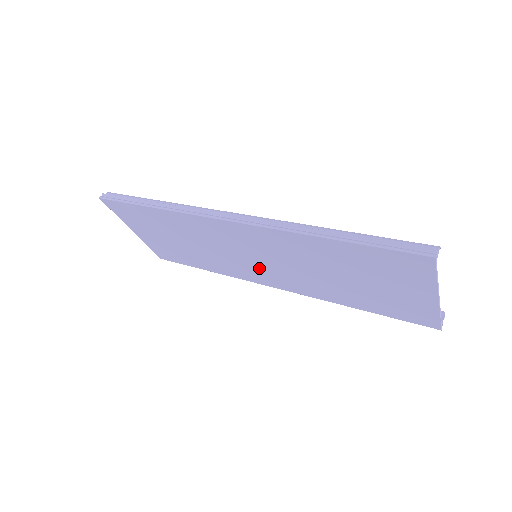
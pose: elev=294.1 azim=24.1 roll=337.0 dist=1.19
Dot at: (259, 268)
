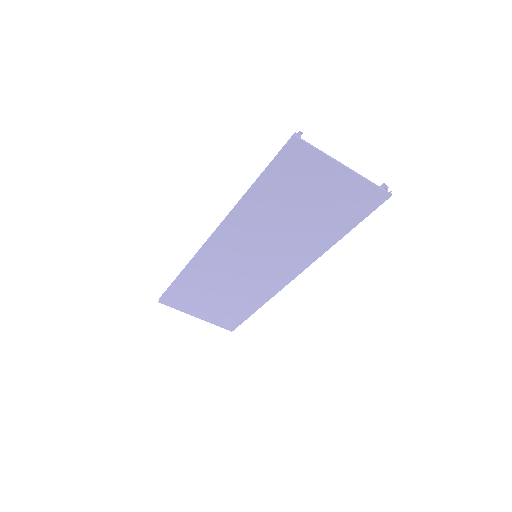
Dot at: (268, 266)
